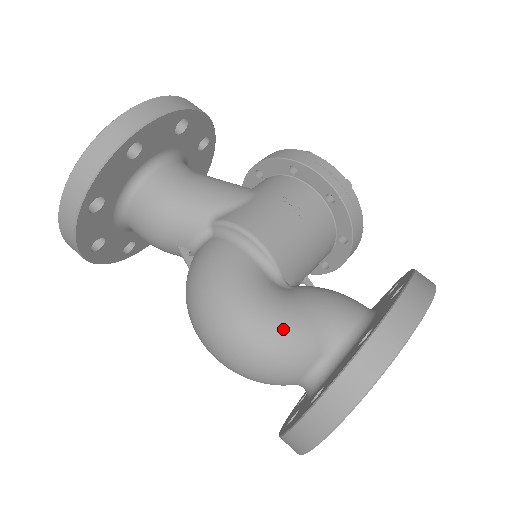
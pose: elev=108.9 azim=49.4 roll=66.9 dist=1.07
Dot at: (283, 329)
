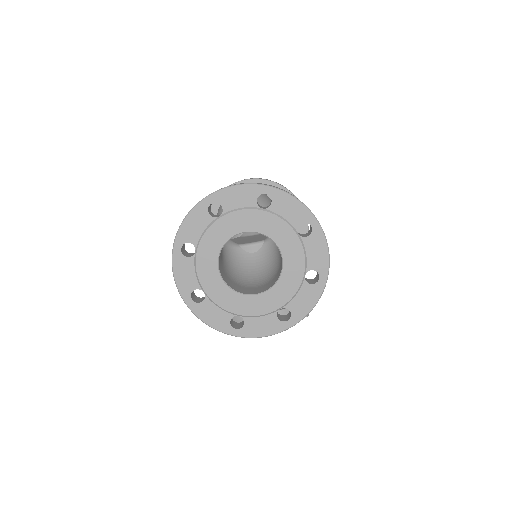
Dot at: occluded
